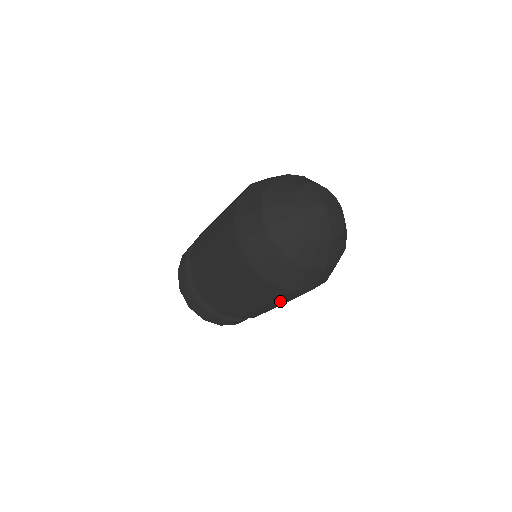
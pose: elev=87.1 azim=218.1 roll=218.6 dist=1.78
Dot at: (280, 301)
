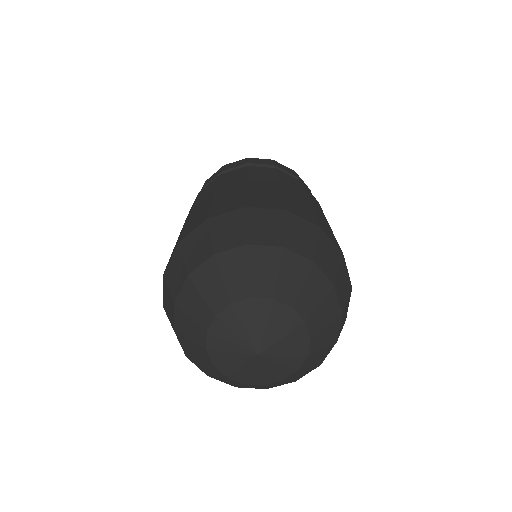
Dot at: occluded
